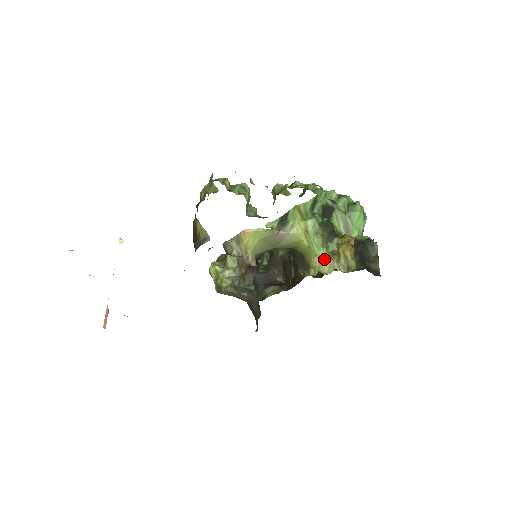
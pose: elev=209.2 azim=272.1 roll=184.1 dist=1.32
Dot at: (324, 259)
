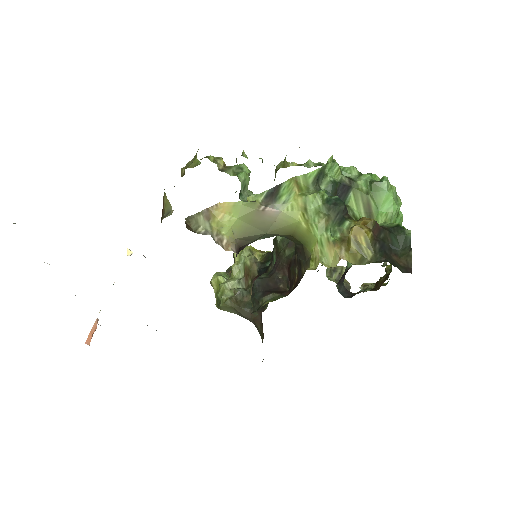
Dot at: (327, 246)
